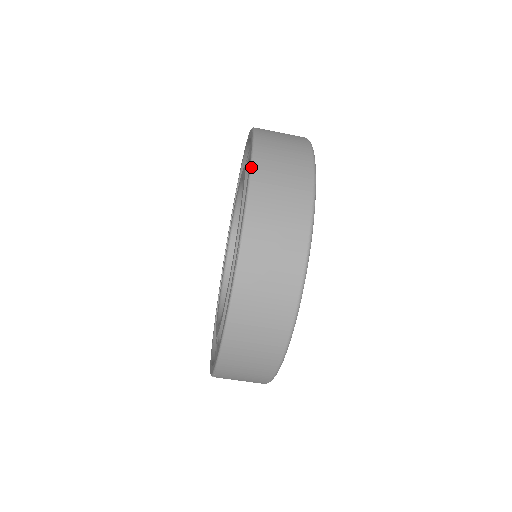
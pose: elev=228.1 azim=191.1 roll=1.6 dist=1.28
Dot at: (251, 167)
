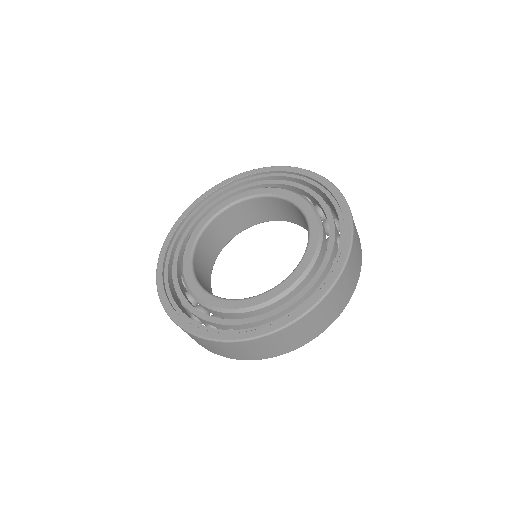
Dot at: (353, 239)
